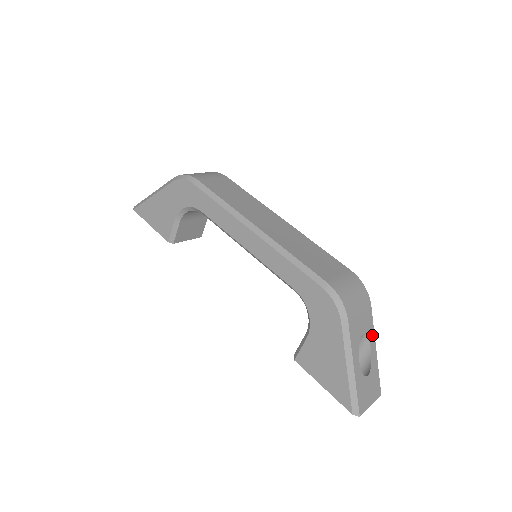
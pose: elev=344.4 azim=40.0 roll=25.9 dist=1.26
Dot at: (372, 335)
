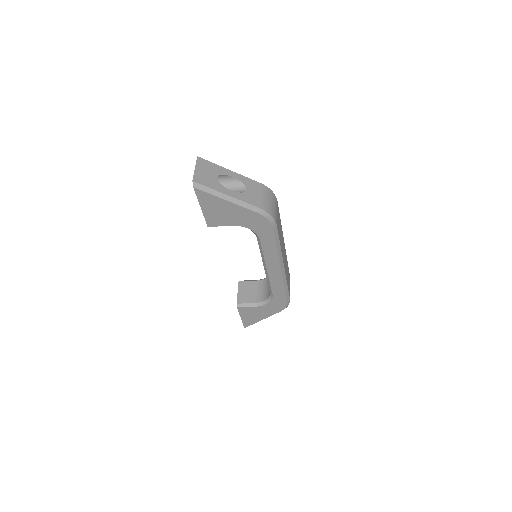
Dot at: occluded
